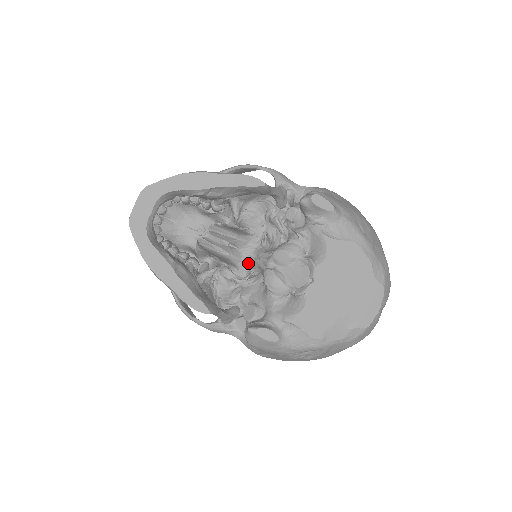
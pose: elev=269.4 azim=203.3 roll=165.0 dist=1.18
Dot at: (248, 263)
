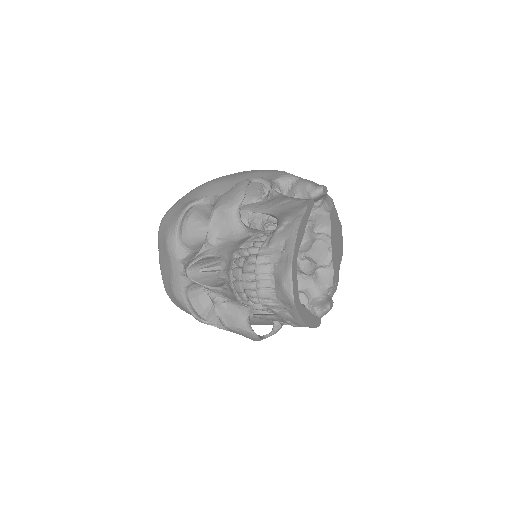
Dot at: occluded
